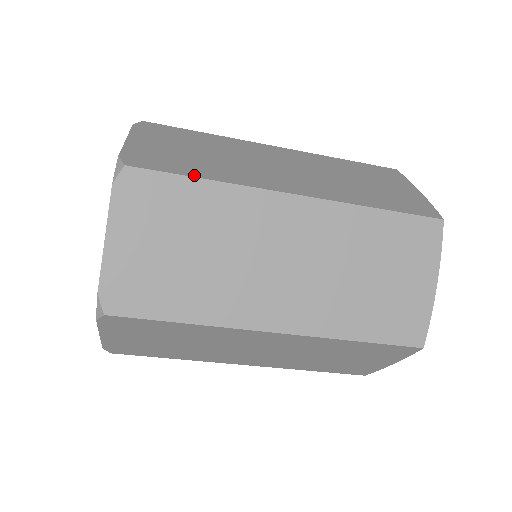
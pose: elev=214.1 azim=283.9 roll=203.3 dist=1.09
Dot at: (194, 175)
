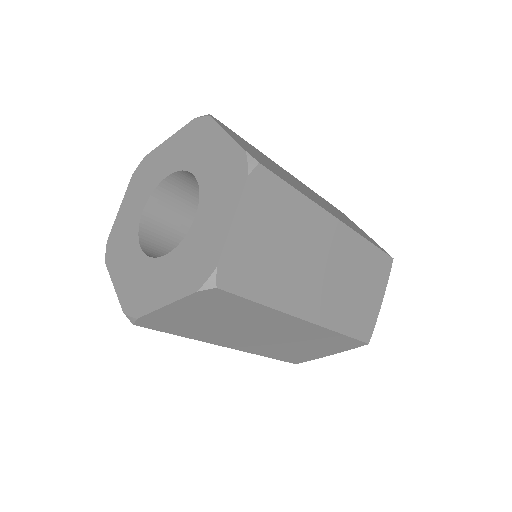
Dot at: (258, 299)
